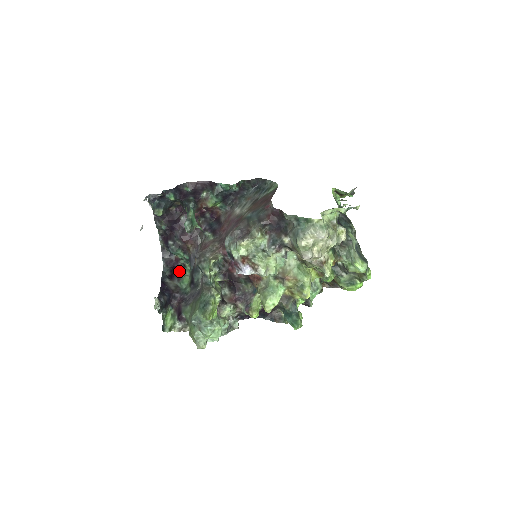
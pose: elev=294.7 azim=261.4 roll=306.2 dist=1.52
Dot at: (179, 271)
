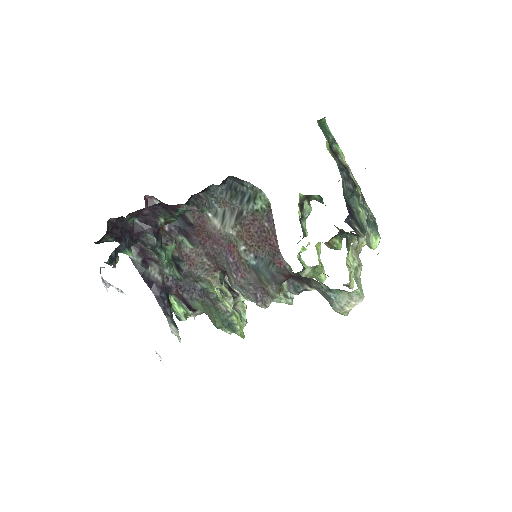
Dot at: (150, 252)
